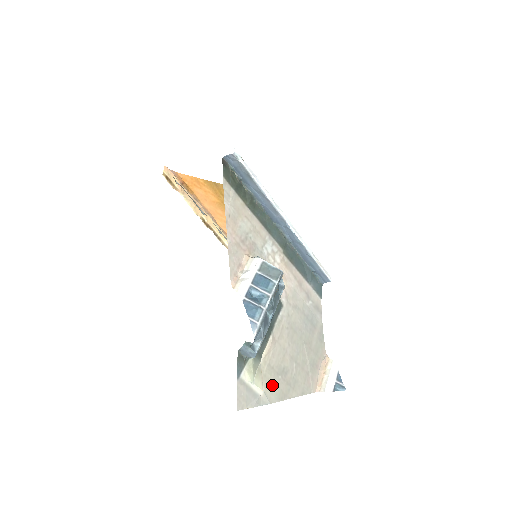
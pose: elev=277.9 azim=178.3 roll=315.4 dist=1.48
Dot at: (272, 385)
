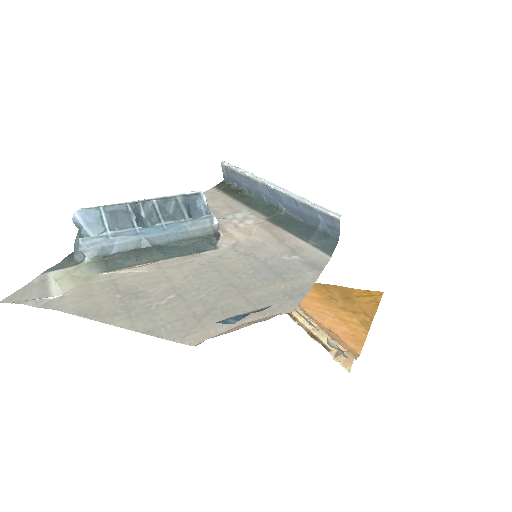
Dot at: (89, 297)
